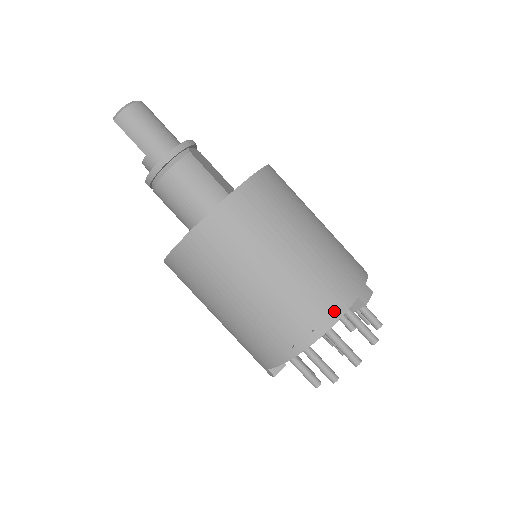
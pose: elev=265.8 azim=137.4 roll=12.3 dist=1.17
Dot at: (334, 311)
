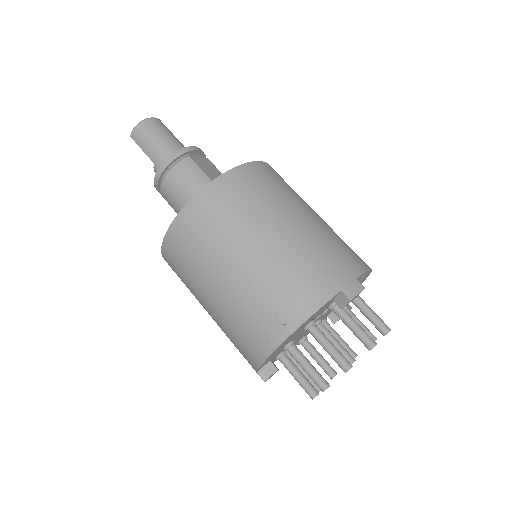
Dot at: (309, 304)
